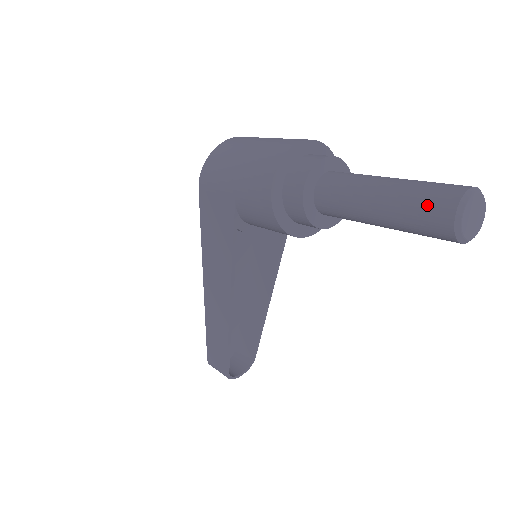
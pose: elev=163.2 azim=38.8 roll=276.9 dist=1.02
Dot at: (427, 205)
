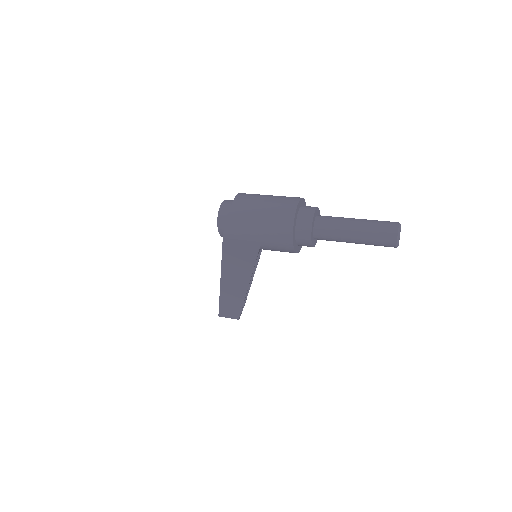
Dot at: (383, 238)
